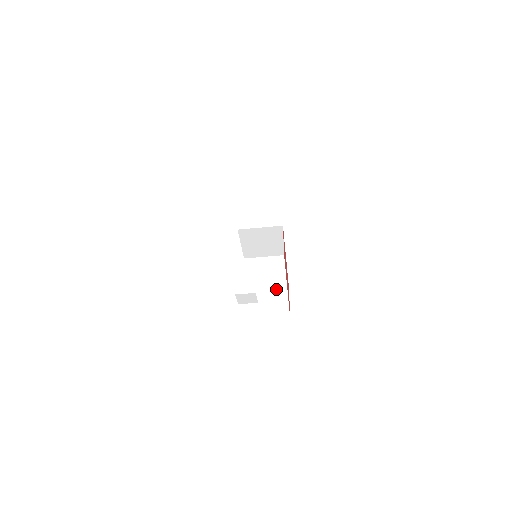
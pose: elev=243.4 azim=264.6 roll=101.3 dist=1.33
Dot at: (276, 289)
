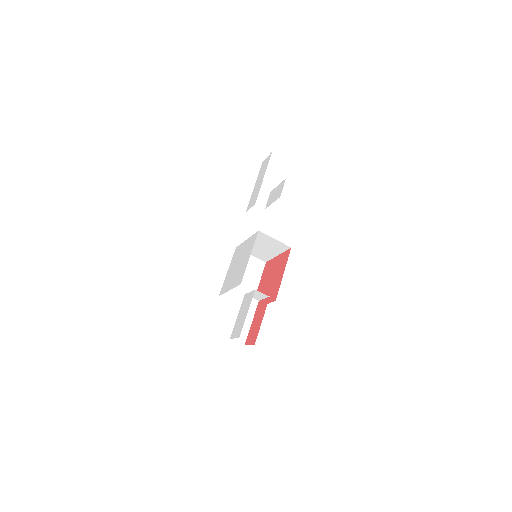
Dot at: (249, 286)
